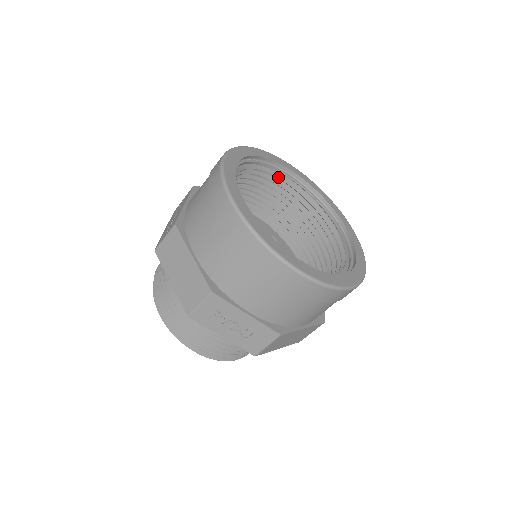
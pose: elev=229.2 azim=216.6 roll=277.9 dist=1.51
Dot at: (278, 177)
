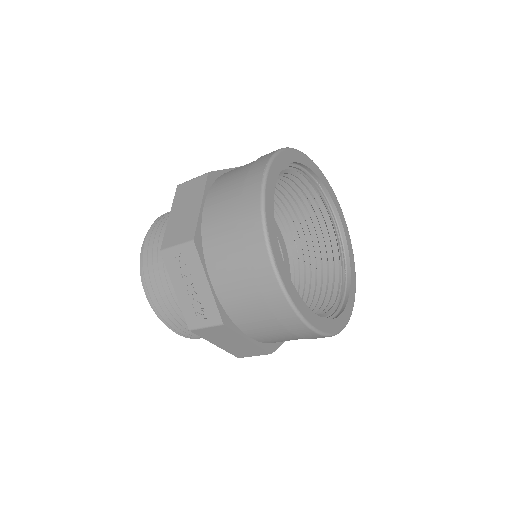
Dot at: occluded
